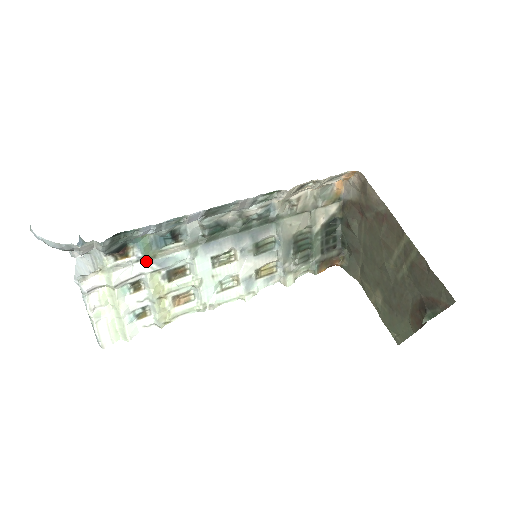
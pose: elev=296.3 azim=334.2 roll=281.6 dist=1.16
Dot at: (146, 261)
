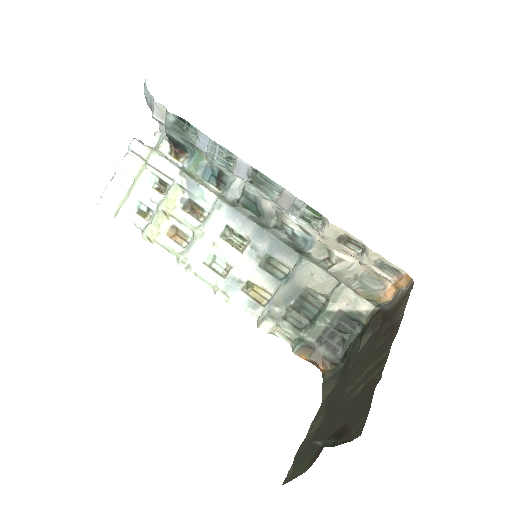
Dot at: (184, 172)
